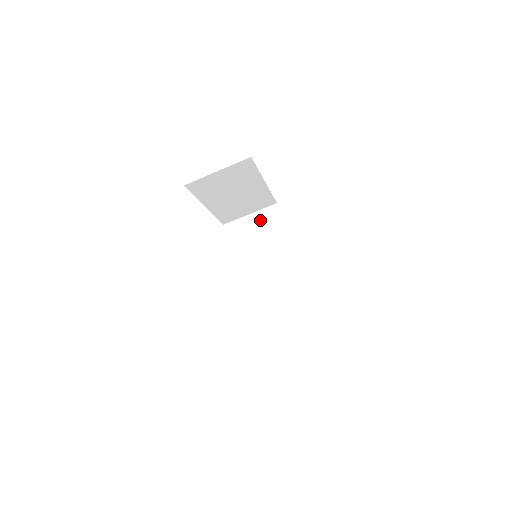
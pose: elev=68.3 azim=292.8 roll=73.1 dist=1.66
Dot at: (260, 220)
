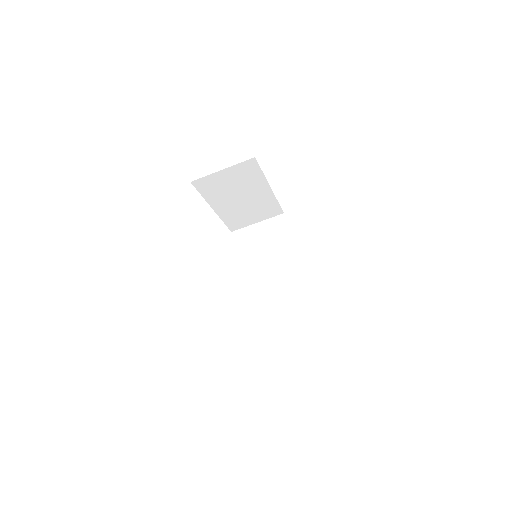
Dot at: (266, 229)
